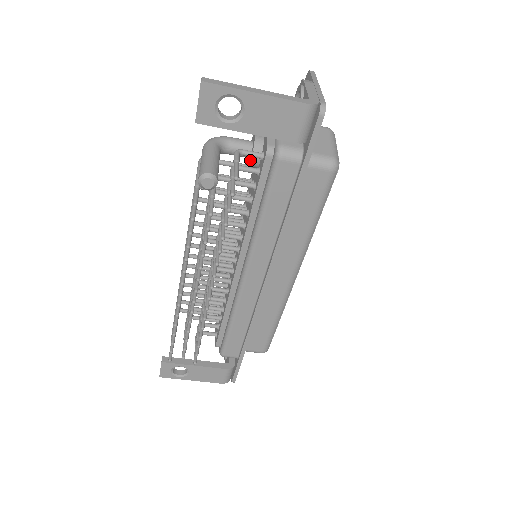
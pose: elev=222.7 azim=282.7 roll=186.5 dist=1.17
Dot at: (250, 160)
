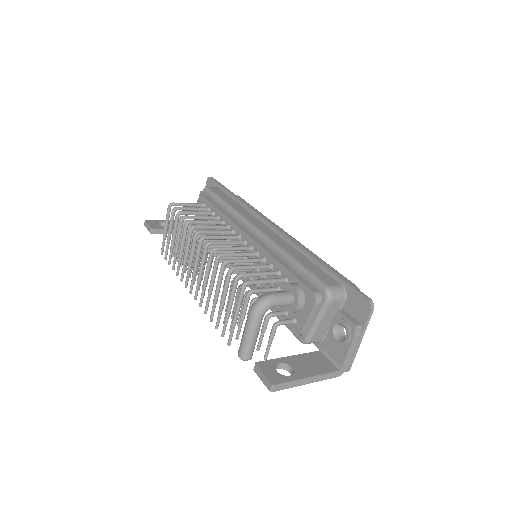
Dot at: (284, 306)
